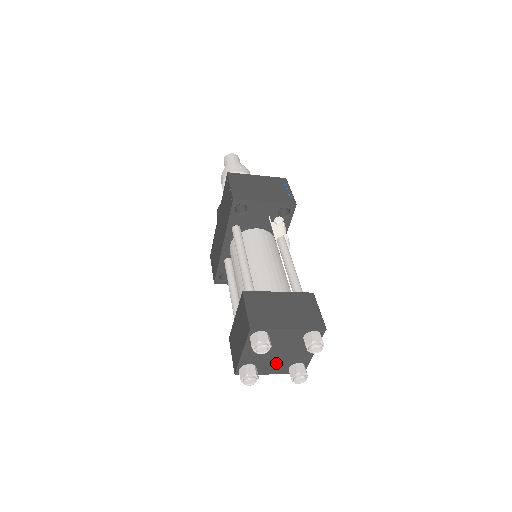
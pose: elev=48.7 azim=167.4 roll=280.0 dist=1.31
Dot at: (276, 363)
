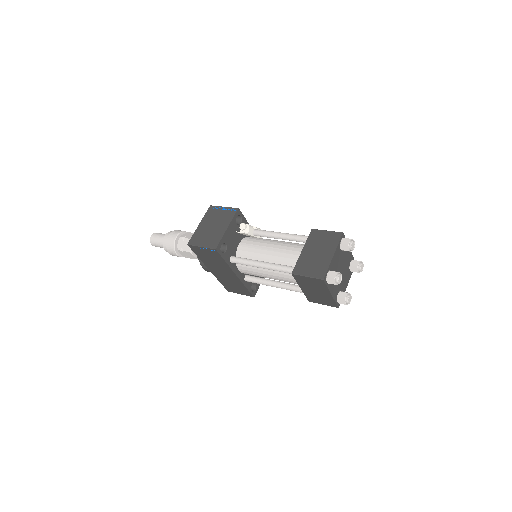
Dot at: (344, 277)
